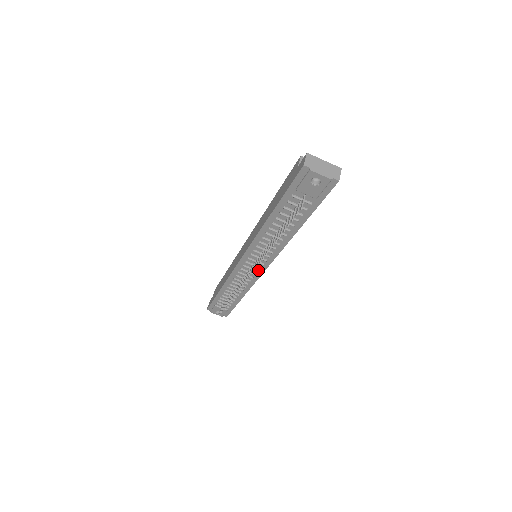
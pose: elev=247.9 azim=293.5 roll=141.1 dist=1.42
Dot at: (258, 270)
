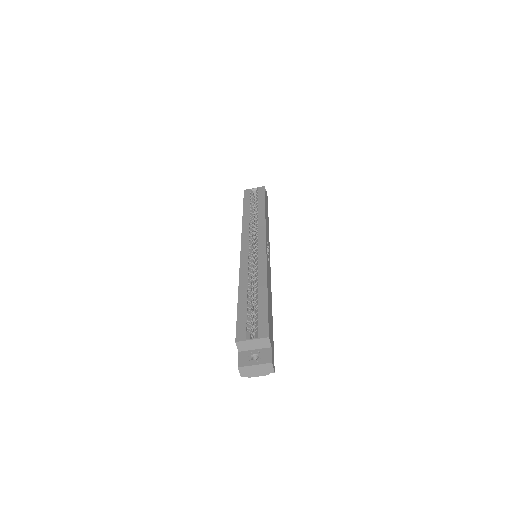
Dot at: occluded
